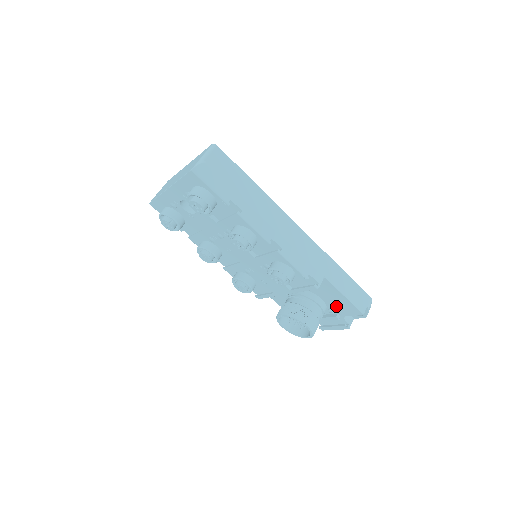
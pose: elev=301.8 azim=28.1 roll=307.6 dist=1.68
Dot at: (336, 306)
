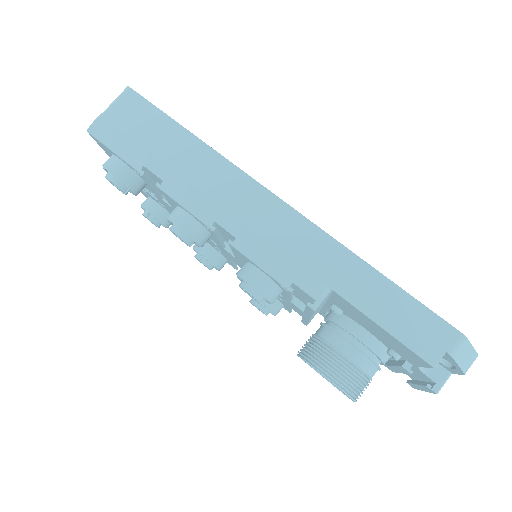
Dot at: (392, 345)
